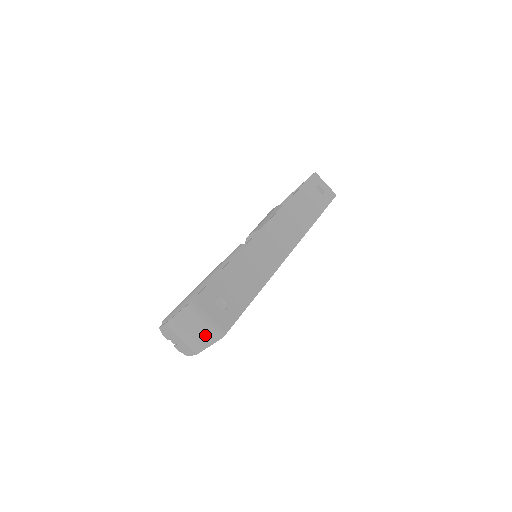
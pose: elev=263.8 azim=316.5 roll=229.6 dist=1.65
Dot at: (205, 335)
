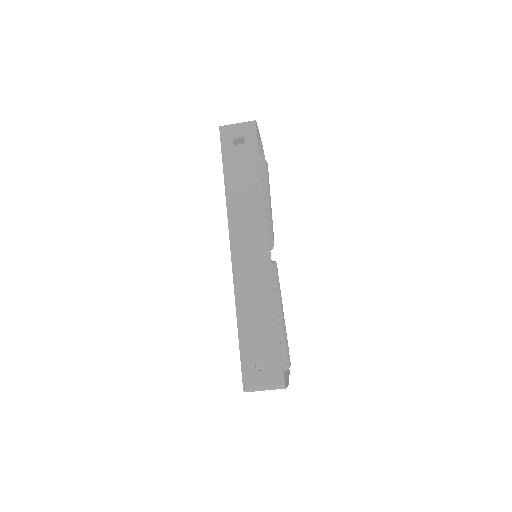
Dot at: occluded
